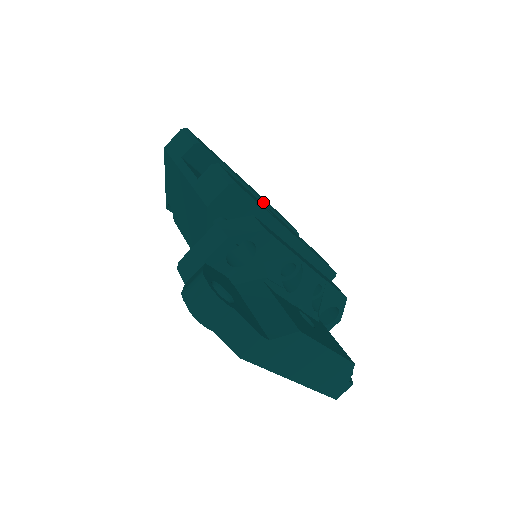
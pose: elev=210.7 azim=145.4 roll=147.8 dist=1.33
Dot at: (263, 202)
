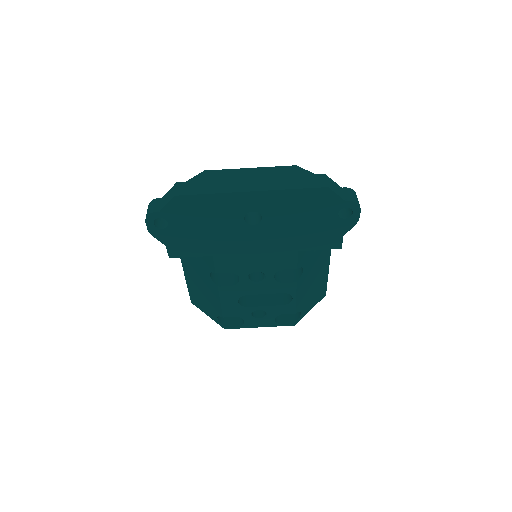
Dot at: occluded
